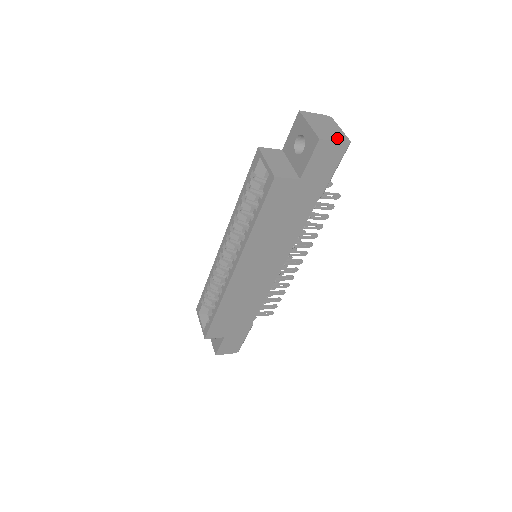
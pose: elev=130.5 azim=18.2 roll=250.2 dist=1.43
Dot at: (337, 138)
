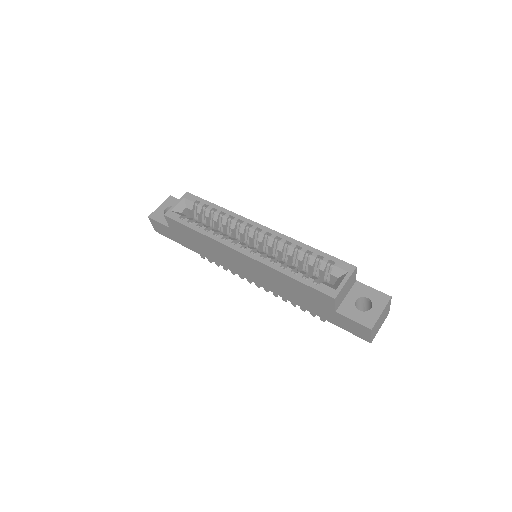
Dot at: (373, 335)
